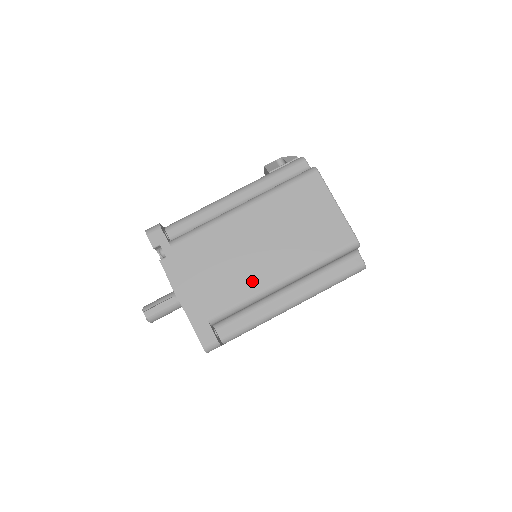
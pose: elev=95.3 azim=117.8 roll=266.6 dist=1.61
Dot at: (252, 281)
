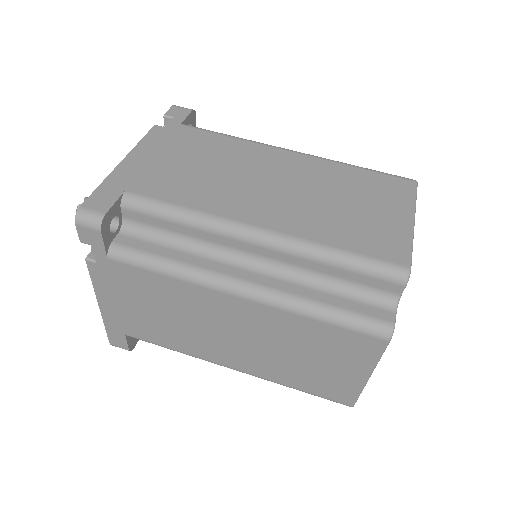
Dot at: (222, 202)
